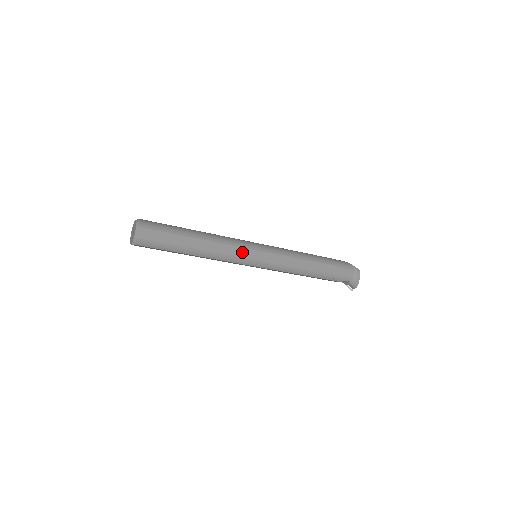
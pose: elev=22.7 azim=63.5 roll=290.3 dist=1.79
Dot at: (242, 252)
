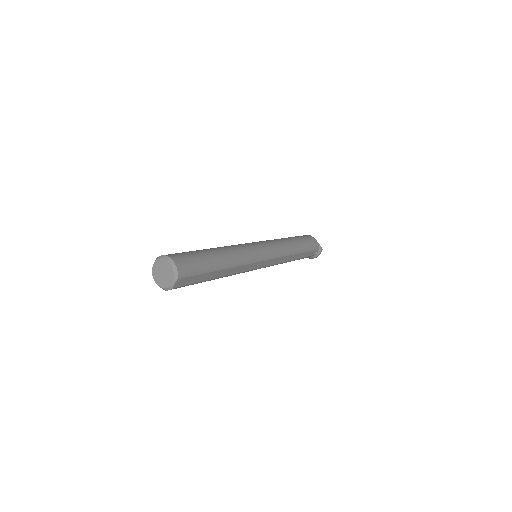
Dot at: (252, 266)
